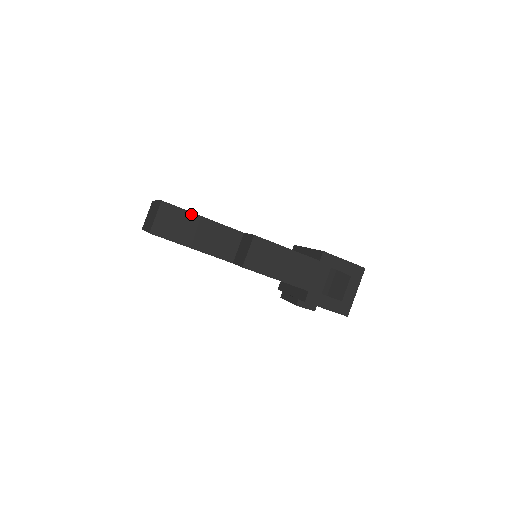
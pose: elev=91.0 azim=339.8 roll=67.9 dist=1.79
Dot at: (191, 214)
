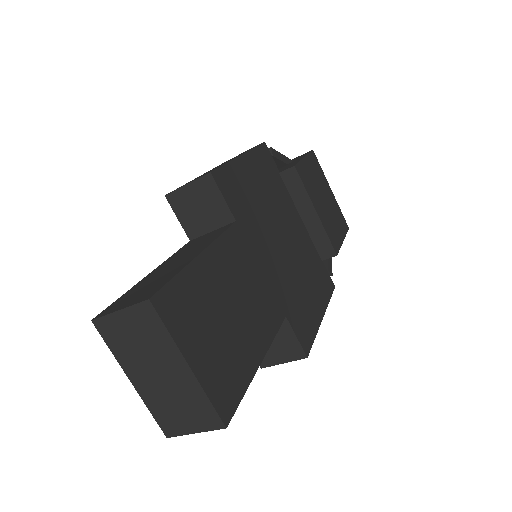
Dot at: (249, 381)
